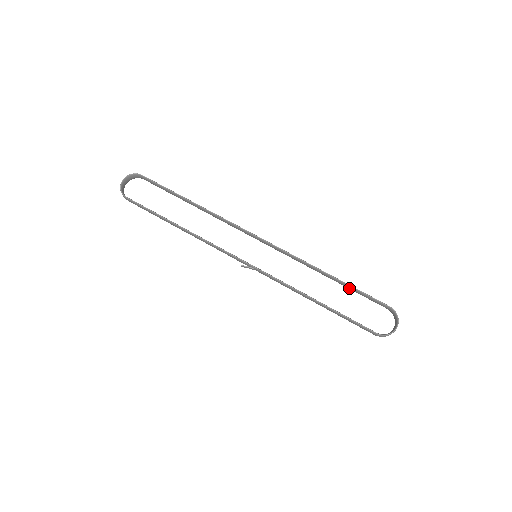
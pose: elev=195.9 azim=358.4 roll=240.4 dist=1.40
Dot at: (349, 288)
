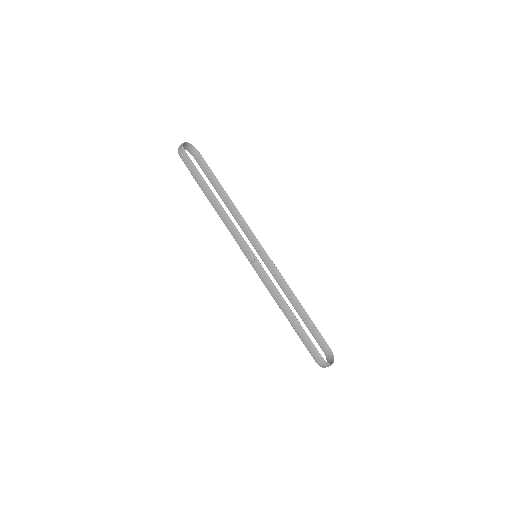
Dot at: (306, 321)
